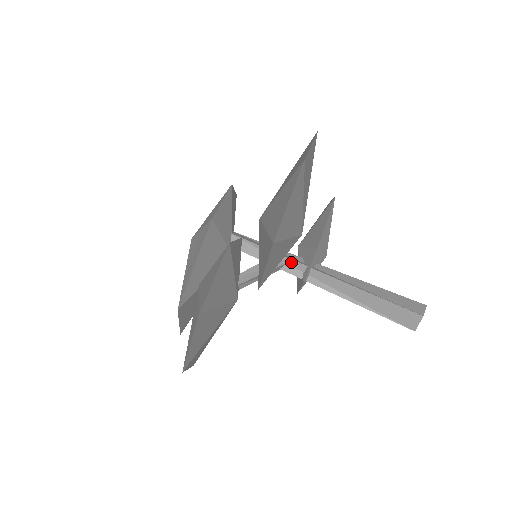
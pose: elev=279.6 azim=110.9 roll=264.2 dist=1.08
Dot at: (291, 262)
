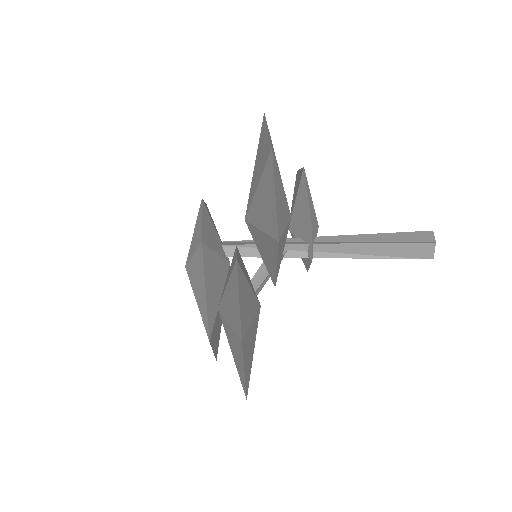
Dot at: (291, 247)
